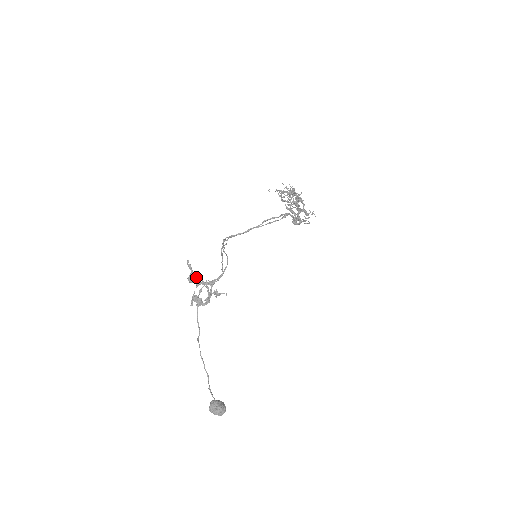
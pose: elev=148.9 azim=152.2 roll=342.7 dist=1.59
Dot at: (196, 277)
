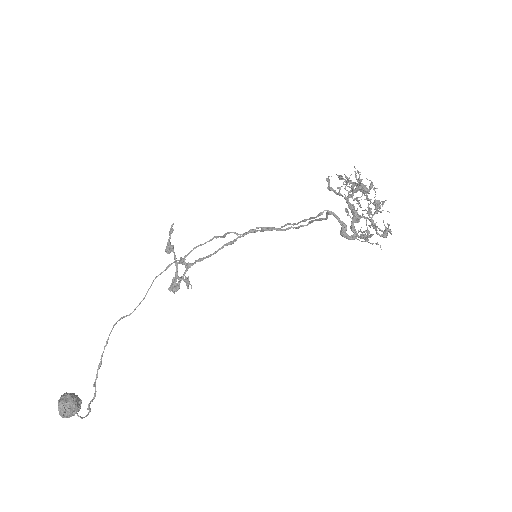
Dot at: (172, 247)
